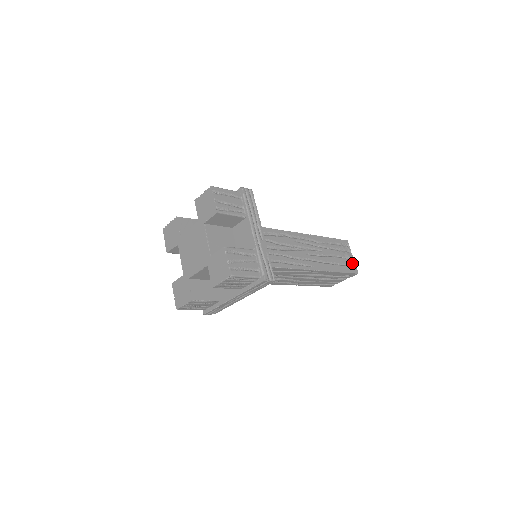
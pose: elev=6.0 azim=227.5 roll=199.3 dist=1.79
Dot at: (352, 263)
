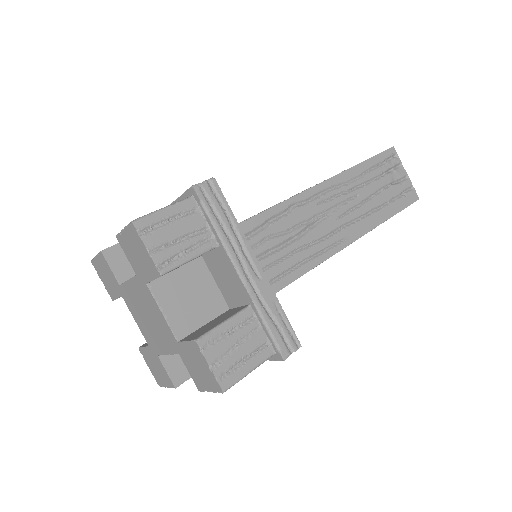
Dot at: (407, 185)
